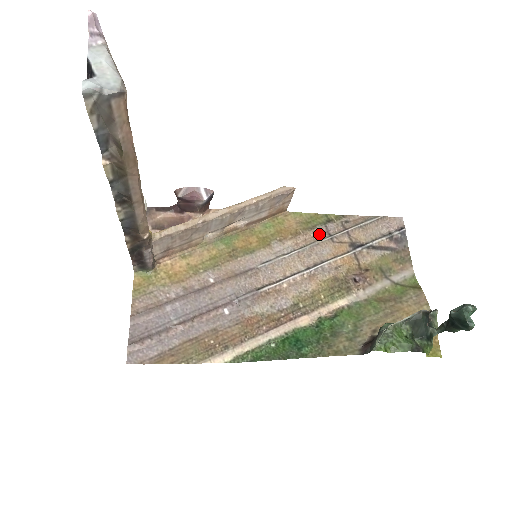
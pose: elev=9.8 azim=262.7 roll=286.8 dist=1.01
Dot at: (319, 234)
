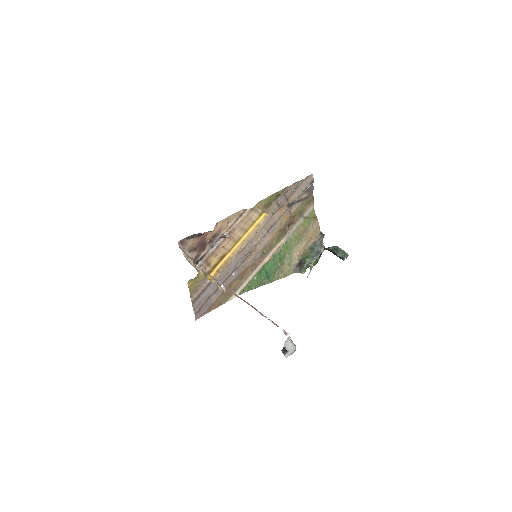
Dot at: (273, 207)
